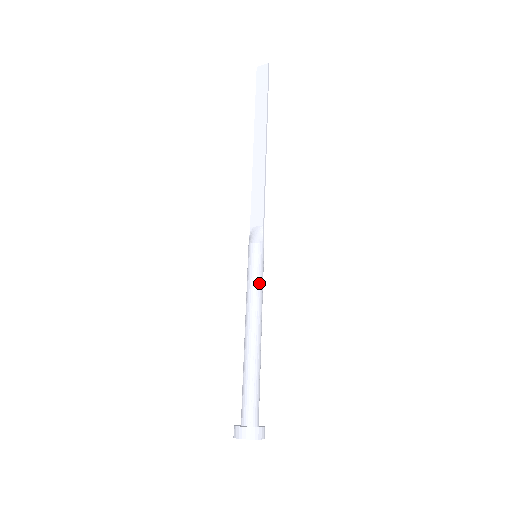
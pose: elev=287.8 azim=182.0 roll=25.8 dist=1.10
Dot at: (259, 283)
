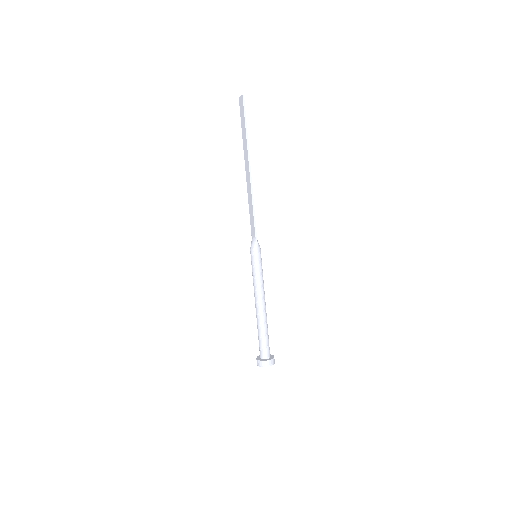
Dot at: (257, 276)
